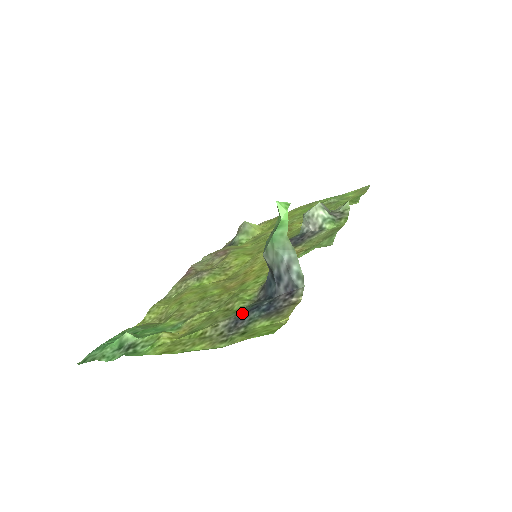
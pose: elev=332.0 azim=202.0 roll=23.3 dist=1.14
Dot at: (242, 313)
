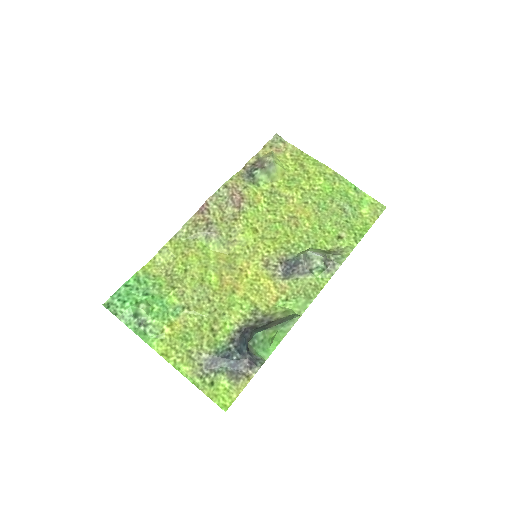
Dot at: (218, 356)
